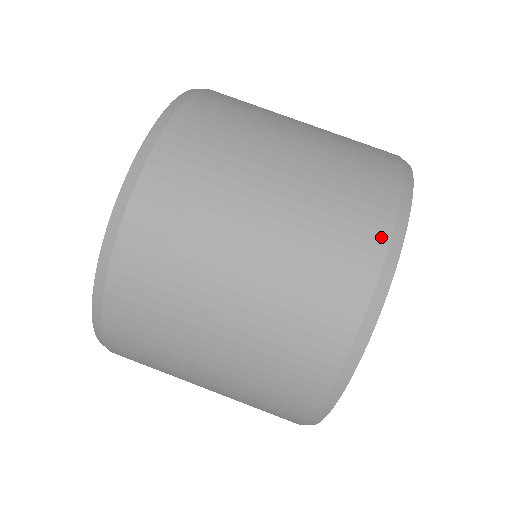
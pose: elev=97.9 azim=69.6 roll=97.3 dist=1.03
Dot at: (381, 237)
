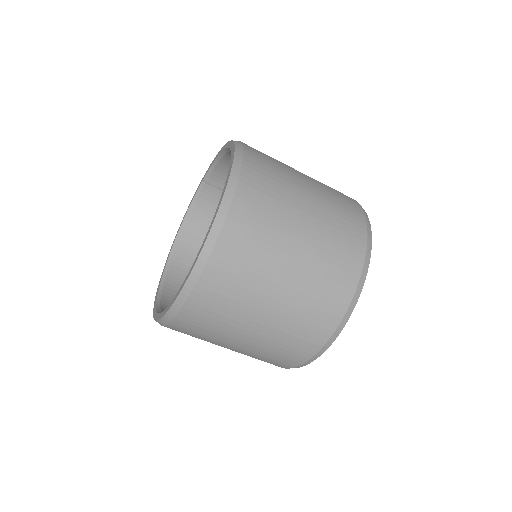
Dot at: (329, 332)
